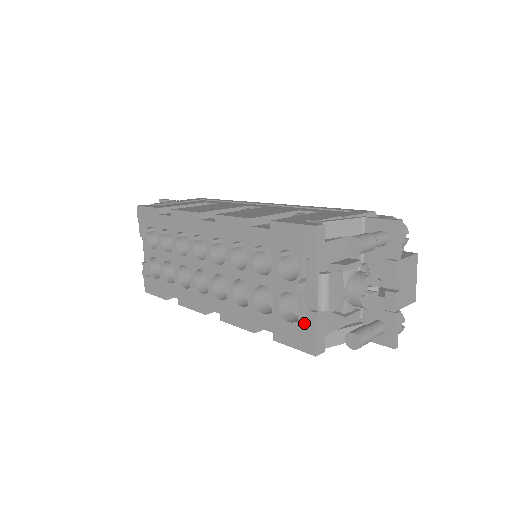
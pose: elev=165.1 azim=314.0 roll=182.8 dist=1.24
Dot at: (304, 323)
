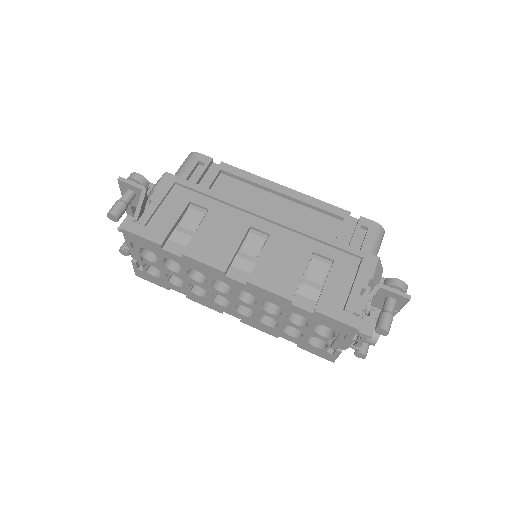
Dot at: (327, 349)
